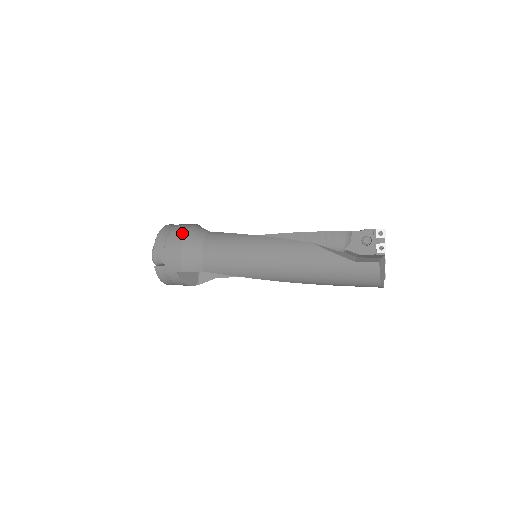
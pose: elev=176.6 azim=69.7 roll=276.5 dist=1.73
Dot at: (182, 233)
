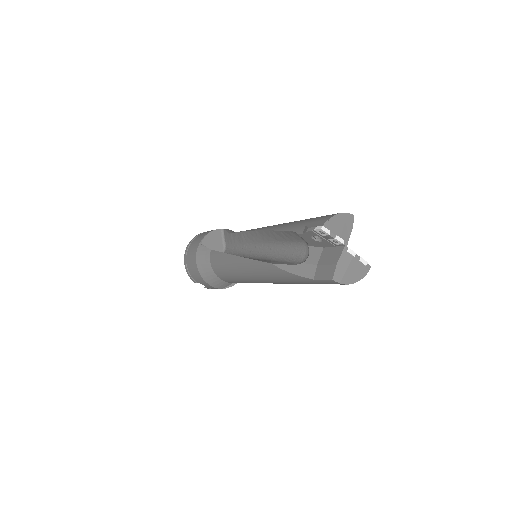
Dot at: (195, 265)
